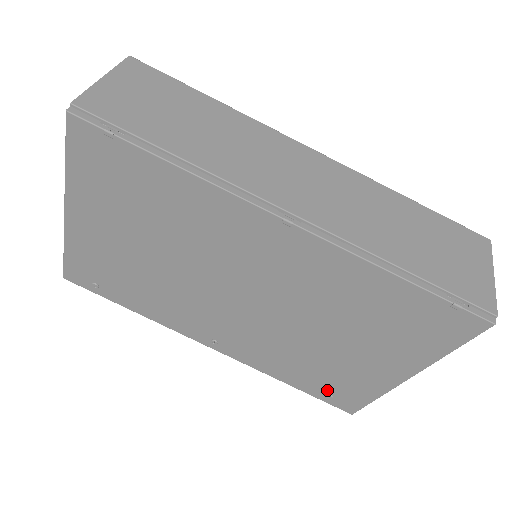
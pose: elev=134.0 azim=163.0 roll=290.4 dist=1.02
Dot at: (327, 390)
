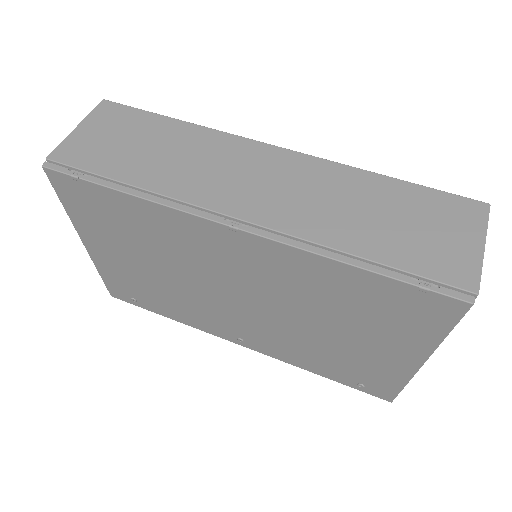
Dot at: (355, 379)
